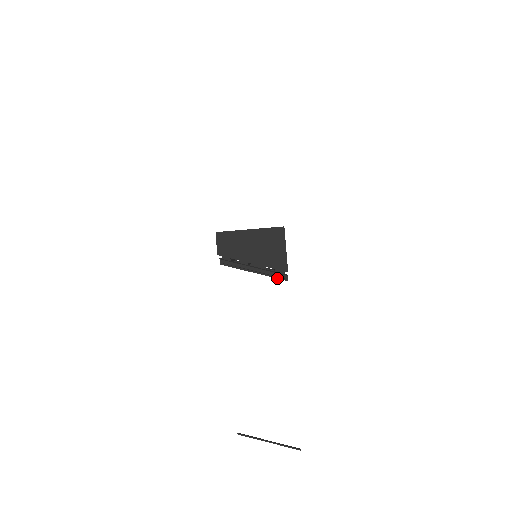
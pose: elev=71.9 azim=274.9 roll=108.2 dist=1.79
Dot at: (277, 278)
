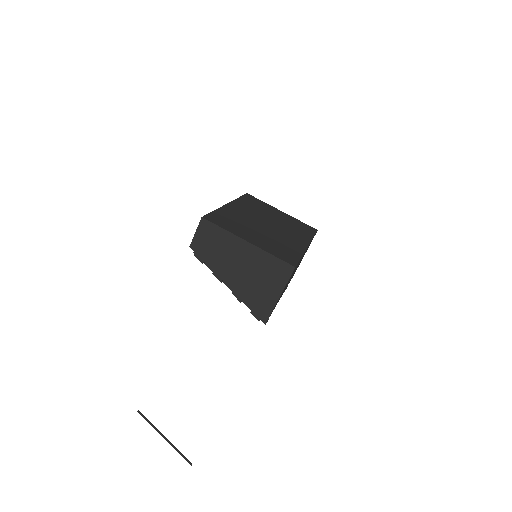
Dot at: occluded
